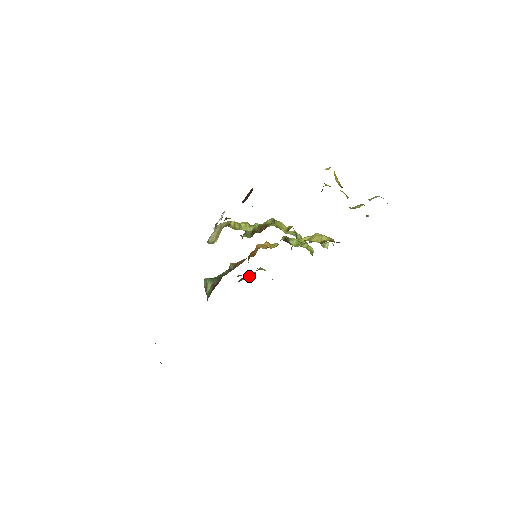
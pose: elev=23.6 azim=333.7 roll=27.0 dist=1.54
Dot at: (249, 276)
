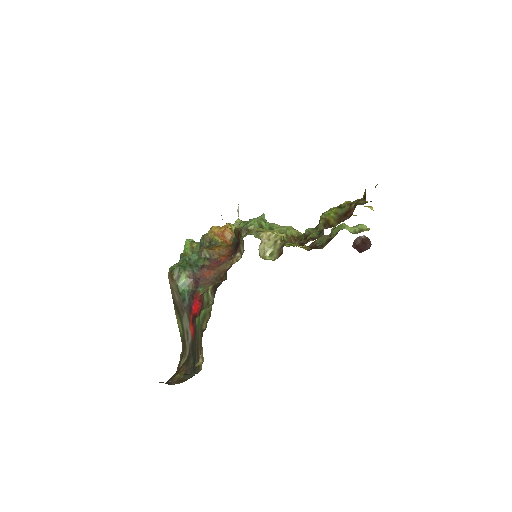
Dot at: (192, 253)
